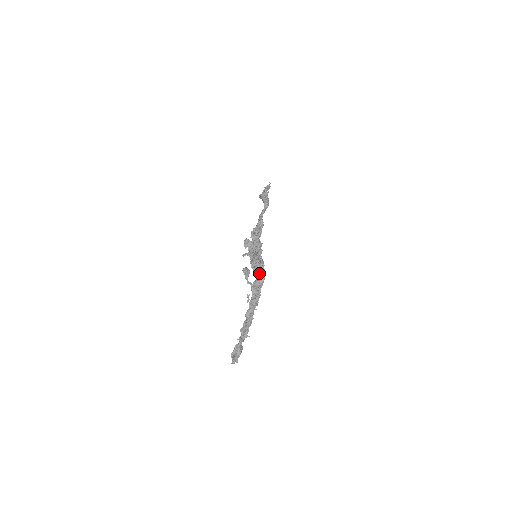
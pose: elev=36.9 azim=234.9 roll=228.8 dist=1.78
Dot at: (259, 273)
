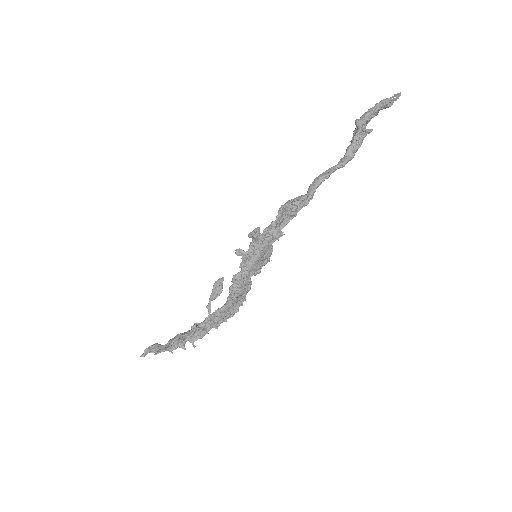
Dot at: (231, 304)
